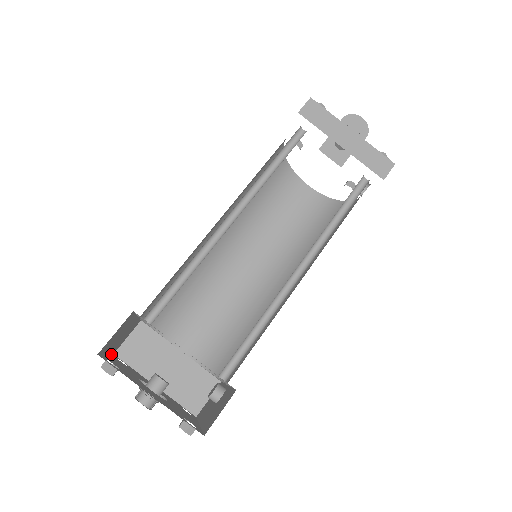
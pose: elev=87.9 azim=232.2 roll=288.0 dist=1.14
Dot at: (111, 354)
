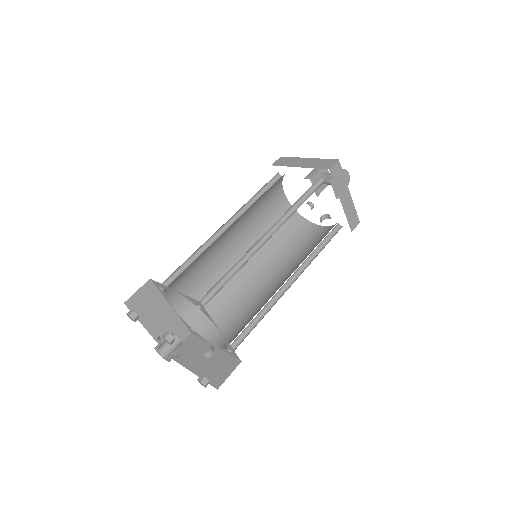
Dot at: occluded
